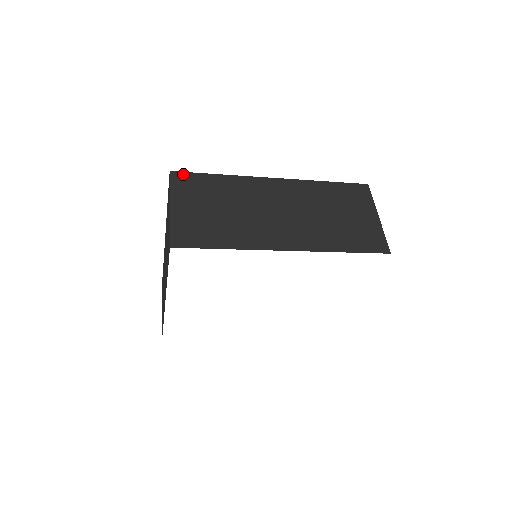
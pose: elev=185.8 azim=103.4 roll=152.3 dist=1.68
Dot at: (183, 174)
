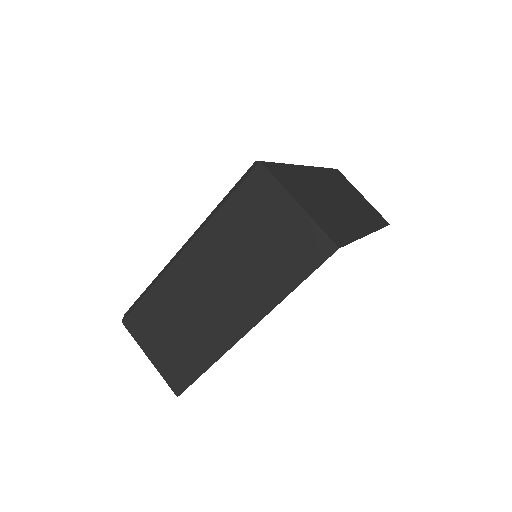
Dot at: (270, 164)
